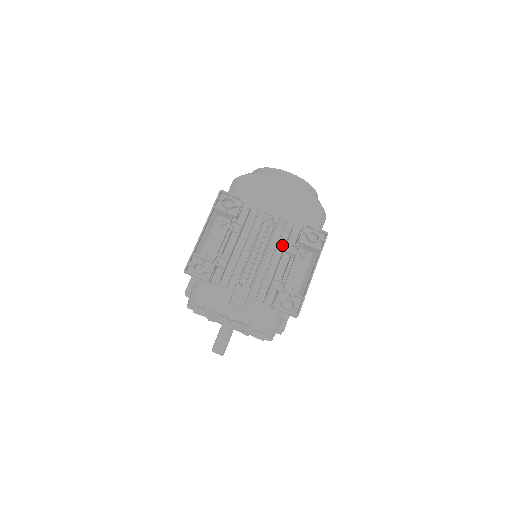
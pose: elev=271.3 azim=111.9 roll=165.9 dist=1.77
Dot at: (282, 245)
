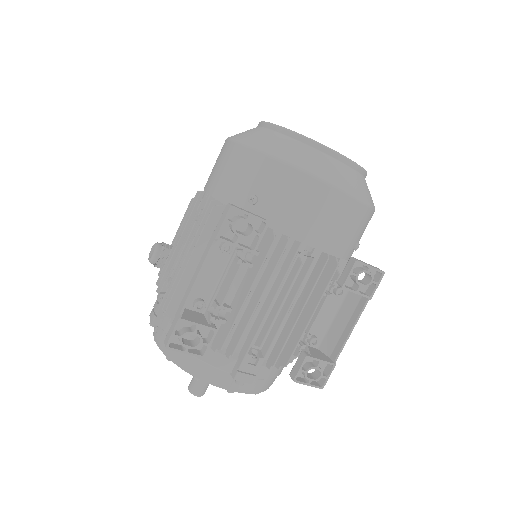
Dot at: occluded
